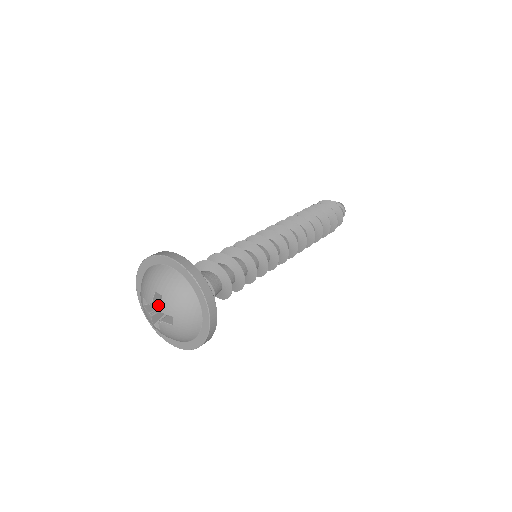
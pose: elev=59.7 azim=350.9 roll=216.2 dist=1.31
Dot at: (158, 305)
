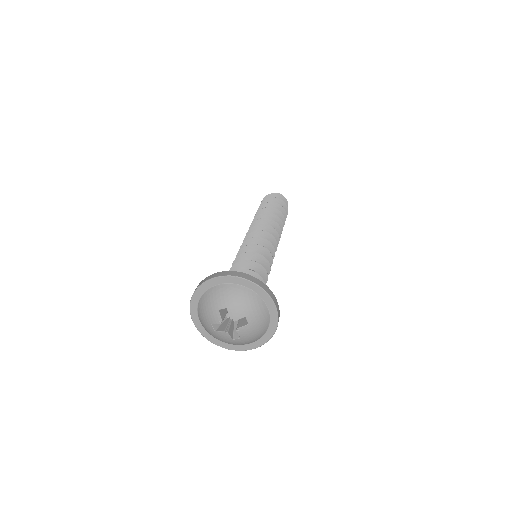
Dot at: (225, 323)
